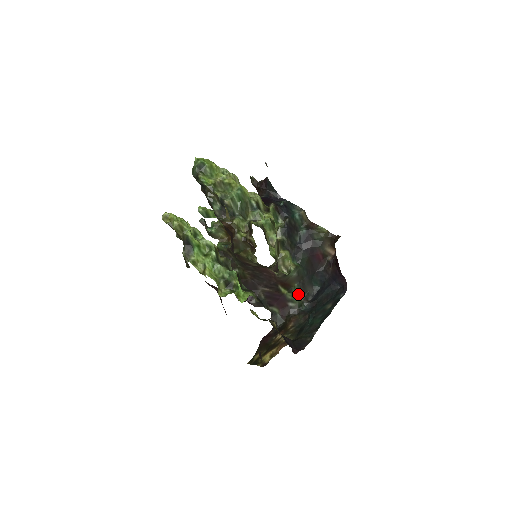
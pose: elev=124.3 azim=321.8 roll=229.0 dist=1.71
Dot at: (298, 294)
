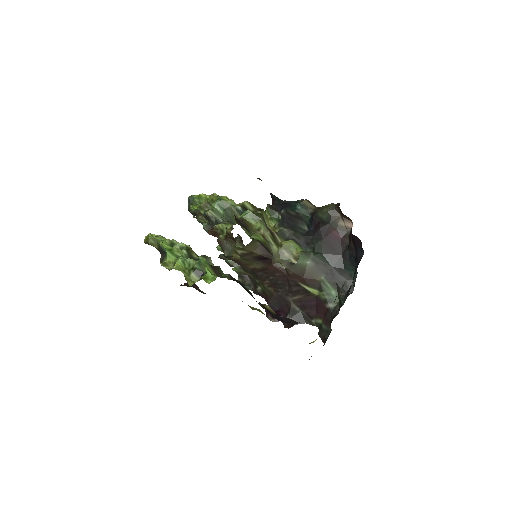
Dot at: (334, 290)
